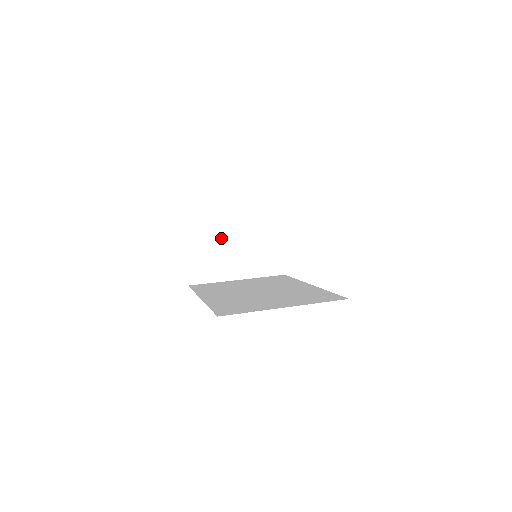
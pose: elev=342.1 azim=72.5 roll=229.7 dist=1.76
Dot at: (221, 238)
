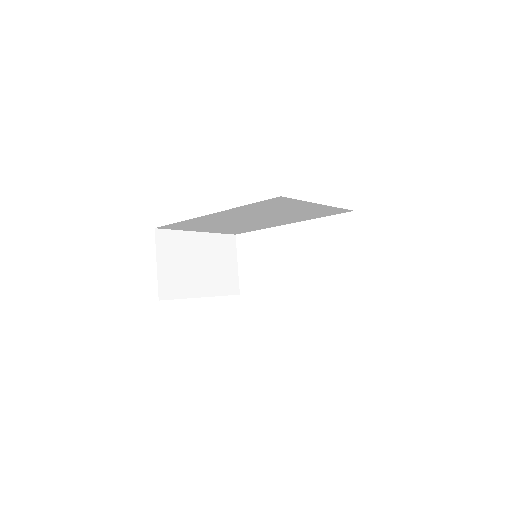
Dot at: (188, 250)
